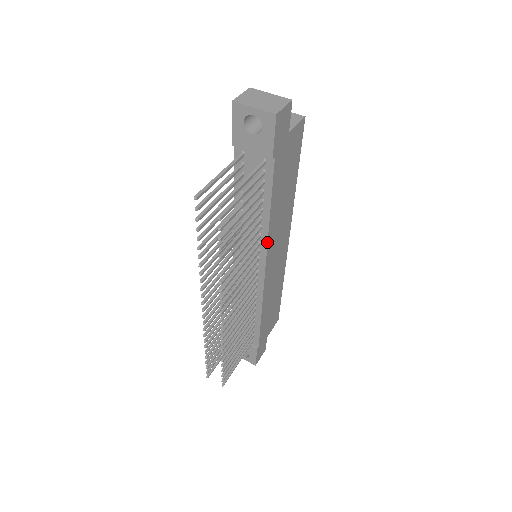
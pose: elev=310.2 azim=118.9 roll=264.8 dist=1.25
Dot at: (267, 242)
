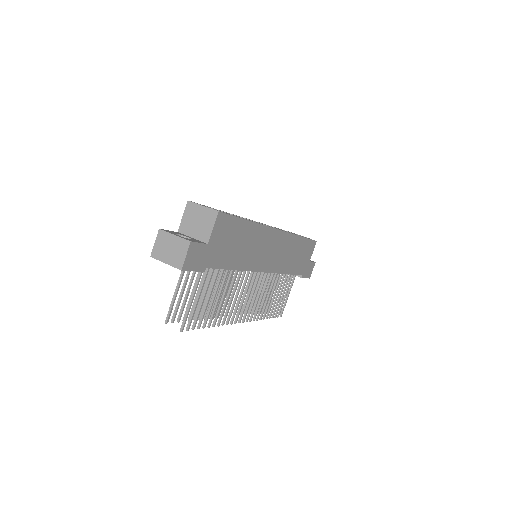
Dot at: occluded
